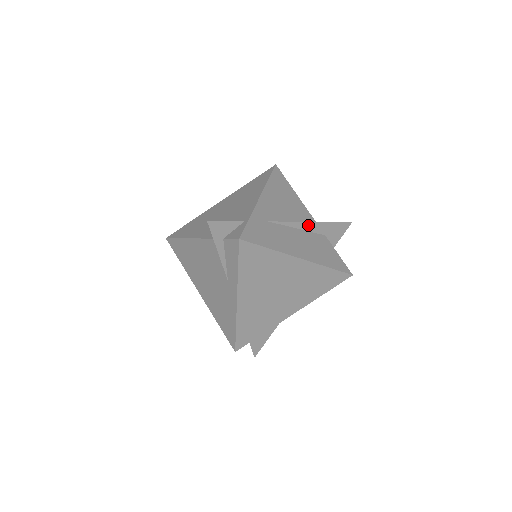
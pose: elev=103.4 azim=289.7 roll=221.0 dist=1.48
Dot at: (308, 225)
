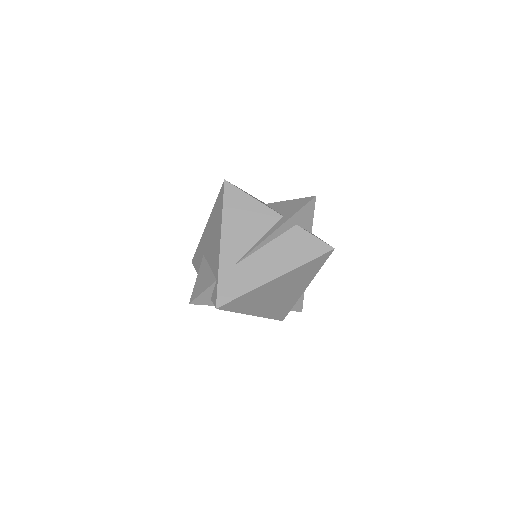
Dot at: (273, 235)
